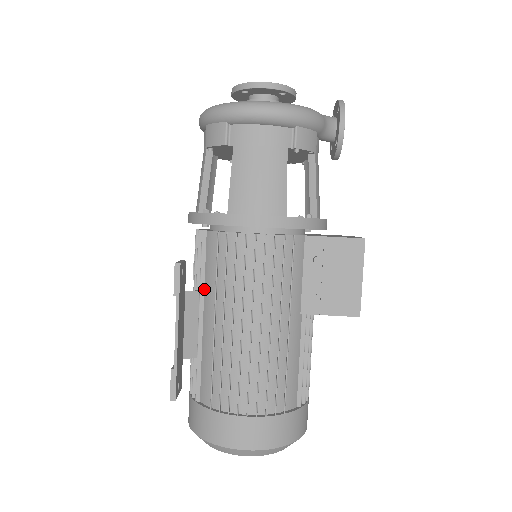
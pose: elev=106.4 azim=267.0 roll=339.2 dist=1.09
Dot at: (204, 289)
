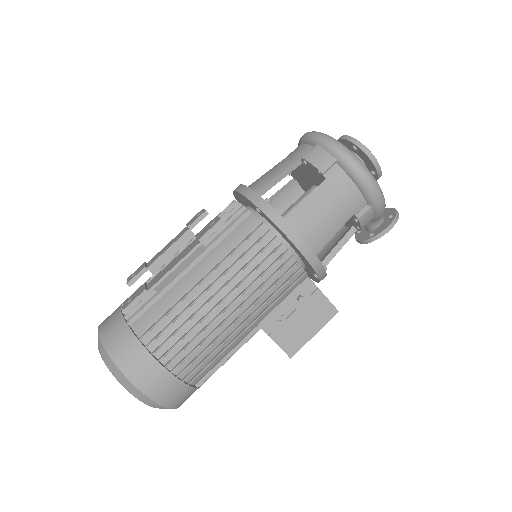
Dot at: (212, 250)
